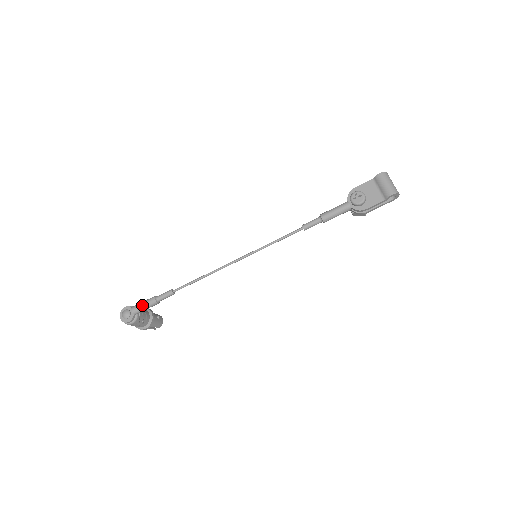
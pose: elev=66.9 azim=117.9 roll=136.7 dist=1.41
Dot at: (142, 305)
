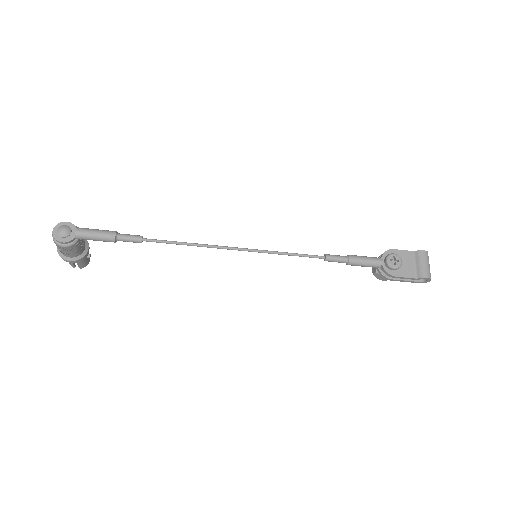
Dot at: (94, 233)
